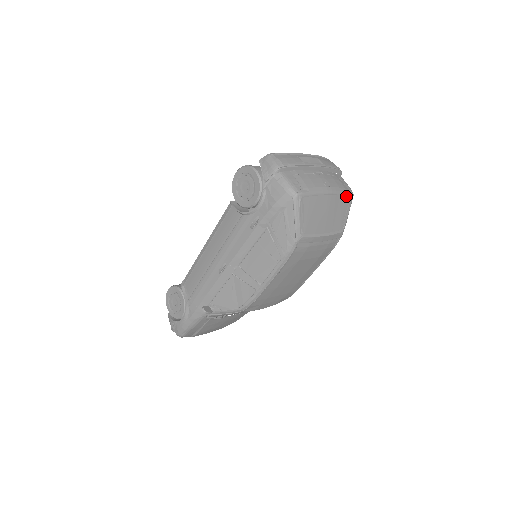
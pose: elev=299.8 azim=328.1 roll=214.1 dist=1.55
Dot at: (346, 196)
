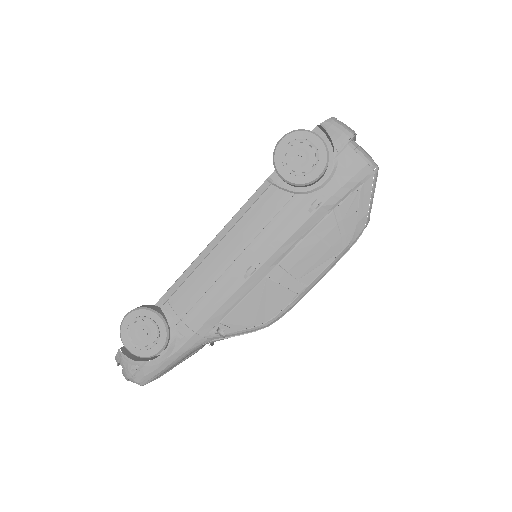
Dot at: occluded
